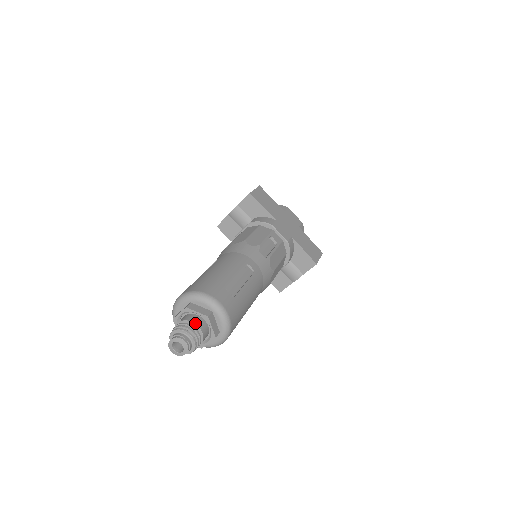
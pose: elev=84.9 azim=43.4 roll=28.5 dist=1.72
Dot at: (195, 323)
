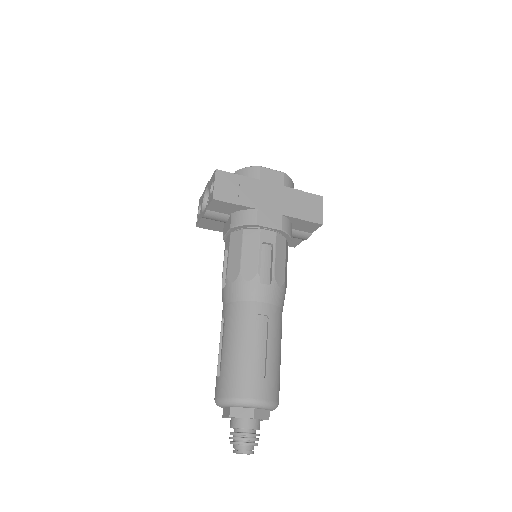
Dot at: (246, 428)
